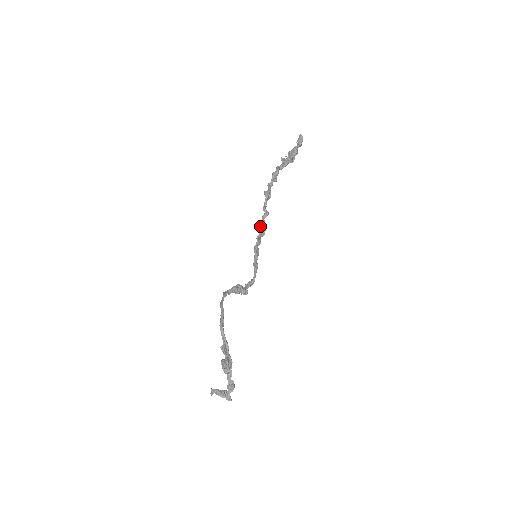
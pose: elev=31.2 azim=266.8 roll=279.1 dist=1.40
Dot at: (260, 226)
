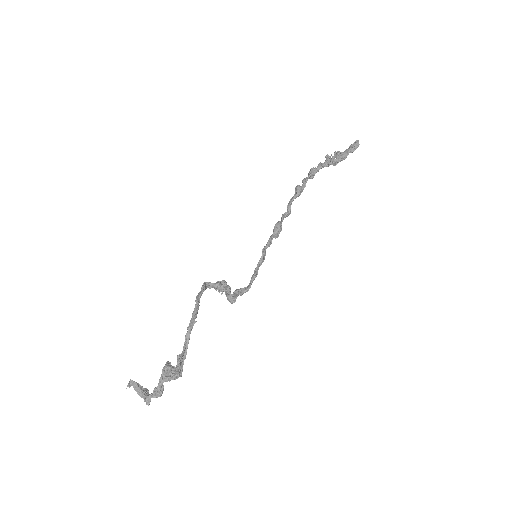
Dot at: (278, 226)
